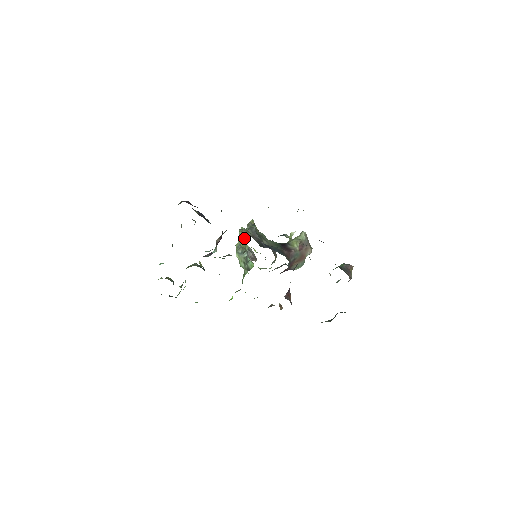
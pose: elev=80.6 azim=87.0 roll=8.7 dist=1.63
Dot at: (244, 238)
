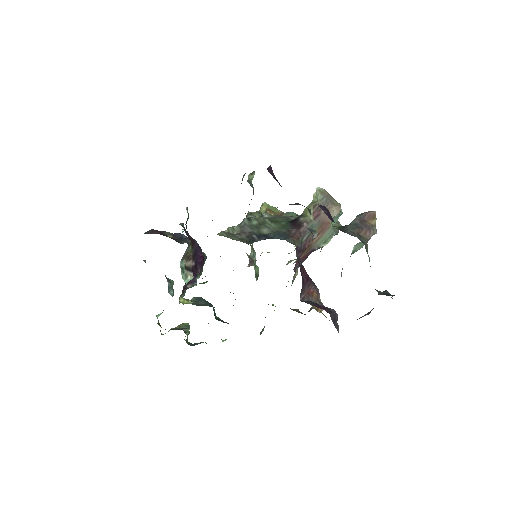
Dot at: occluded
